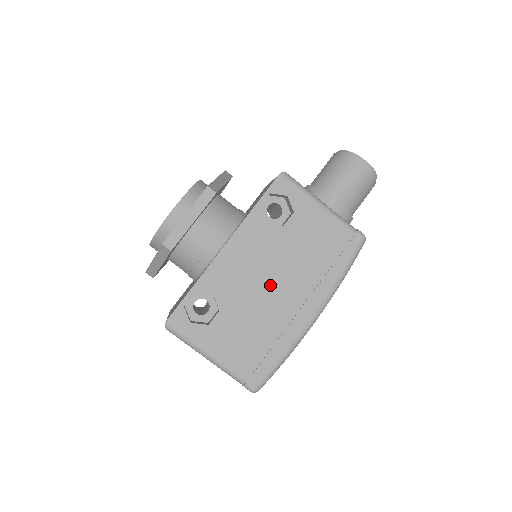
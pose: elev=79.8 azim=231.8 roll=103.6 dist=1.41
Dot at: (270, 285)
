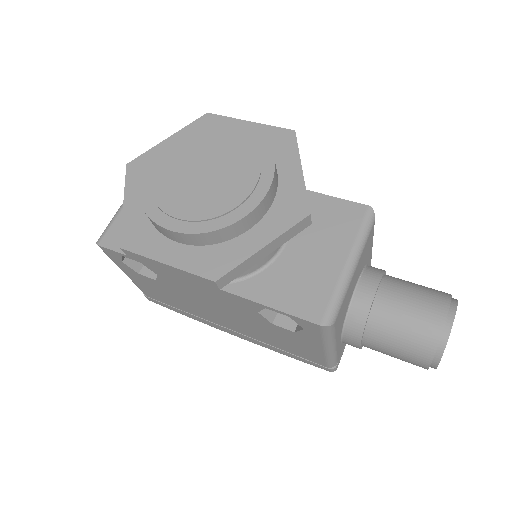
Dot at: (216, 312)
